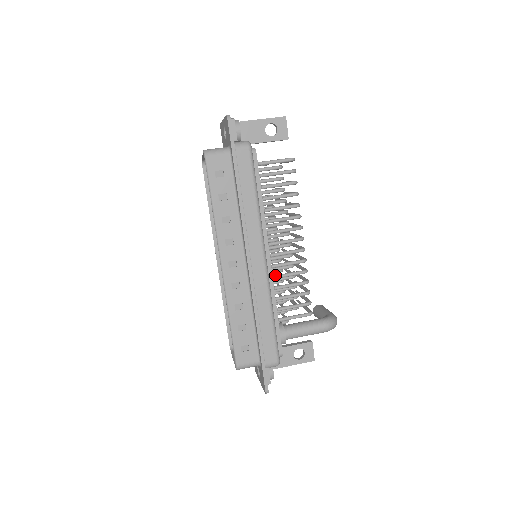
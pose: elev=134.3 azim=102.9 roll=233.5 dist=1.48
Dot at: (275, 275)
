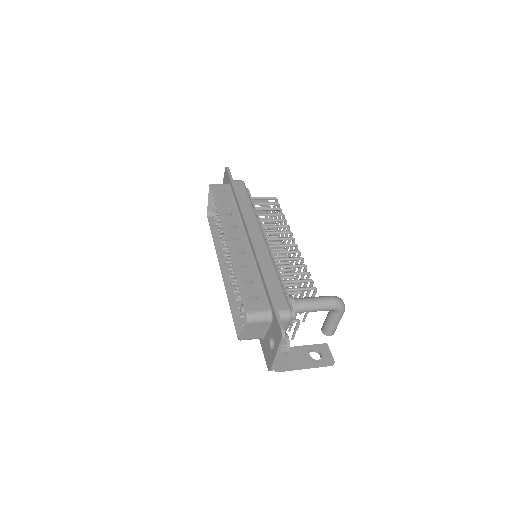
Dot at: (275, 258)
